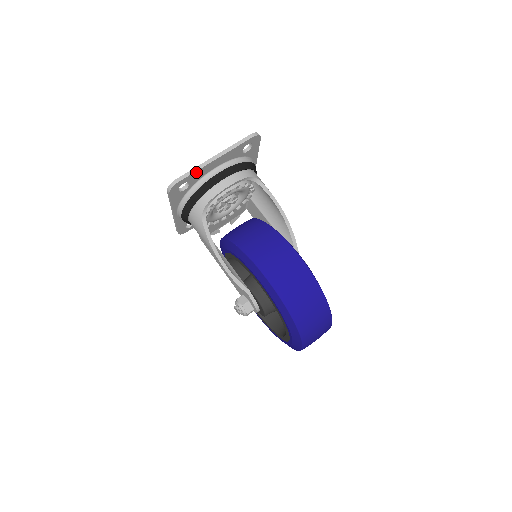
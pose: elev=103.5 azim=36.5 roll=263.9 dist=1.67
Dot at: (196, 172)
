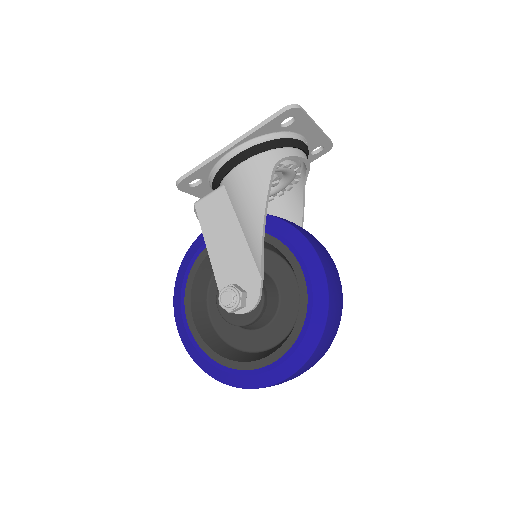
Dot at: (308, 119)
